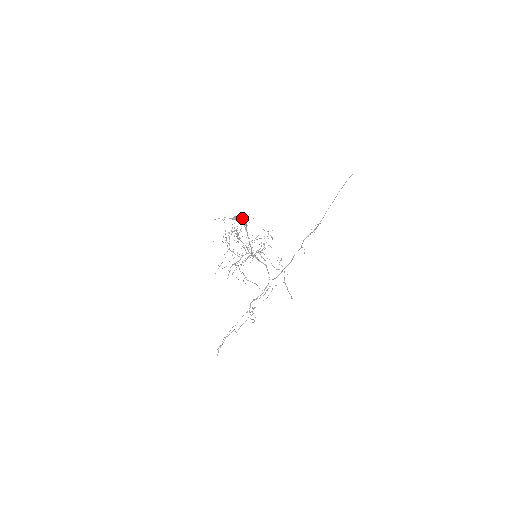
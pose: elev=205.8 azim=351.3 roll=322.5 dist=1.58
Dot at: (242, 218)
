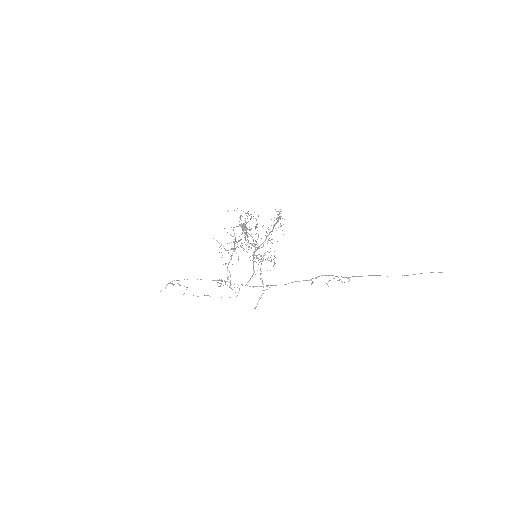
Dot at: (281, 211)
